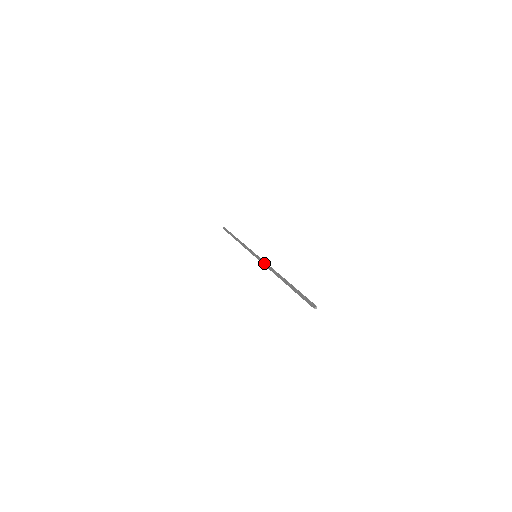
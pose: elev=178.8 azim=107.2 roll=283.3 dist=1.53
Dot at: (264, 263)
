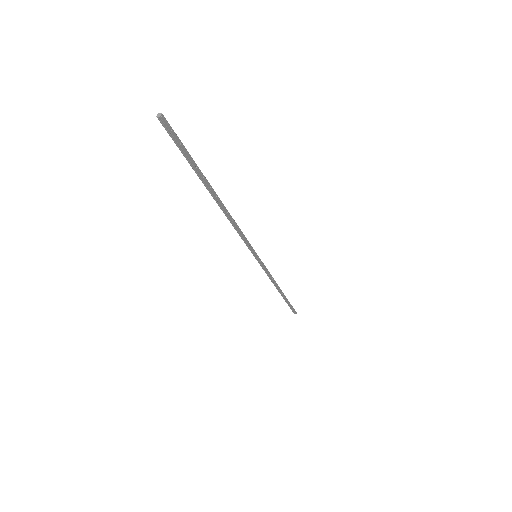
Dot at: (242, 235)
